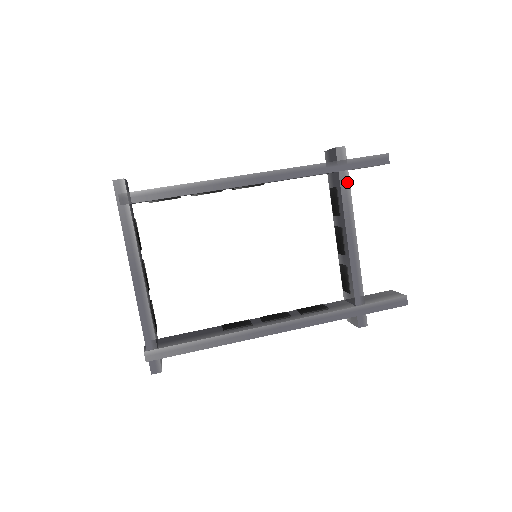
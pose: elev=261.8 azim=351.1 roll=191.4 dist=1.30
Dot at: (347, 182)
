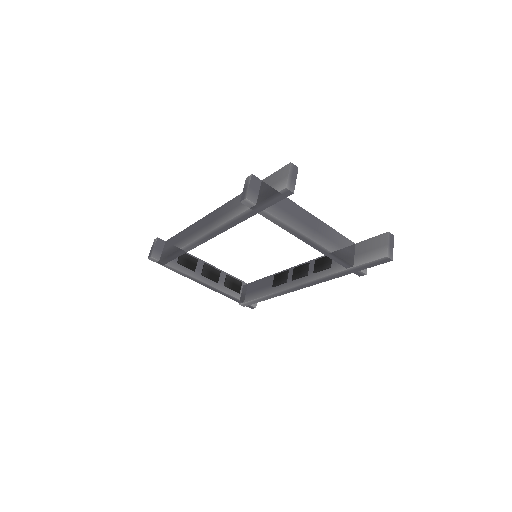
Dot at: (271, 216)
